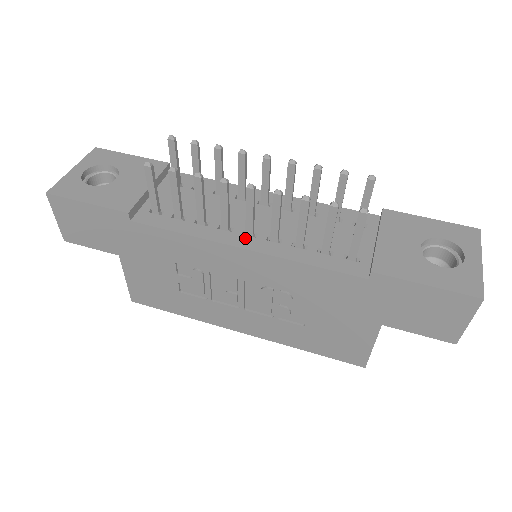
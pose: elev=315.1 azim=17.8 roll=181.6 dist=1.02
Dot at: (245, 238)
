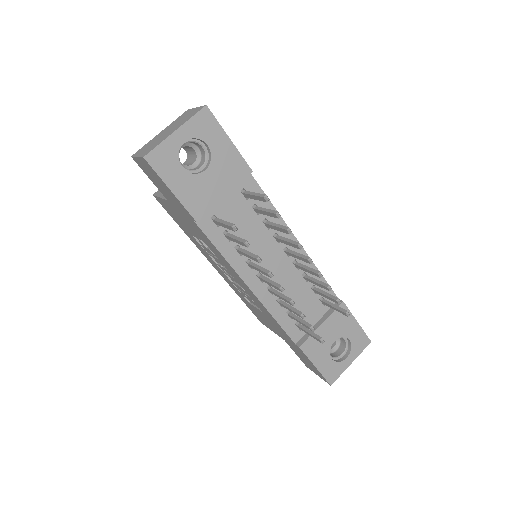
Dot at: (256, 280)
